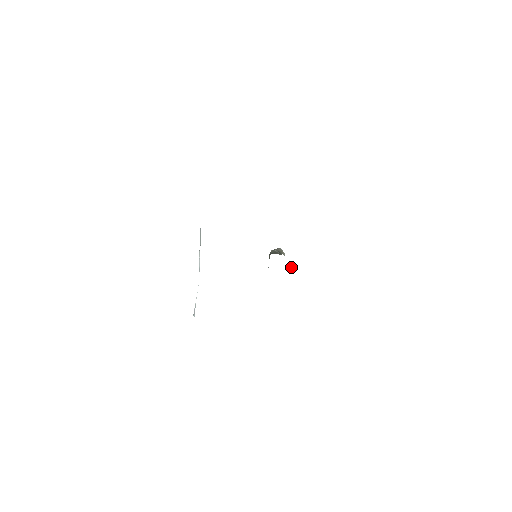
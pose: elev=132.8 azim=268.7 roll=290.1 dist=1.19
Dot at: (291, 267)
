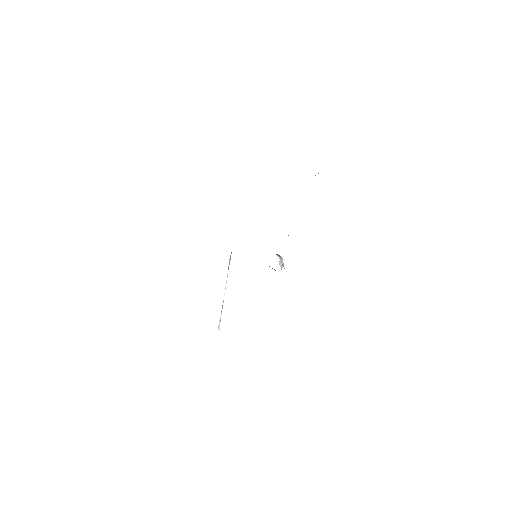
Dot at: (283, 266)
